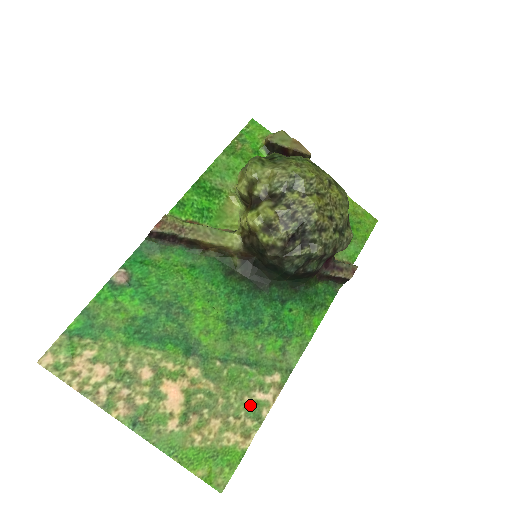
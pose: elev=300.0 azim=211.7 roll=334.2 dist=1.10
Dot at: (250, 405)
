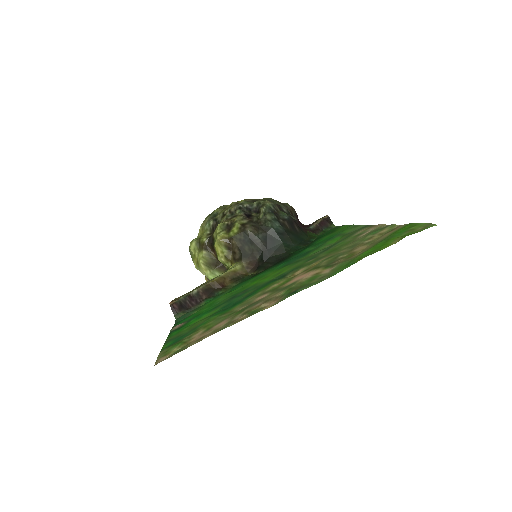
Dot at: (367, 235)
